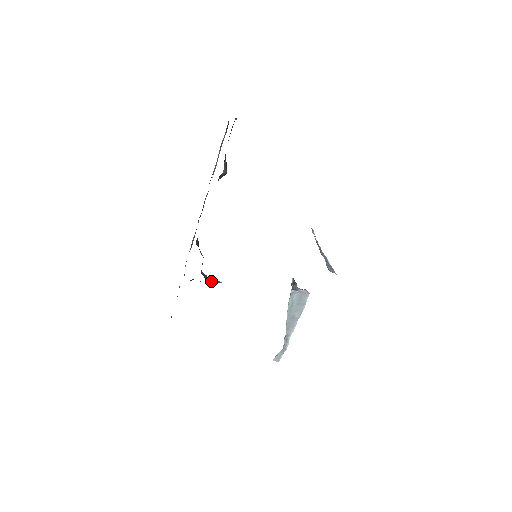
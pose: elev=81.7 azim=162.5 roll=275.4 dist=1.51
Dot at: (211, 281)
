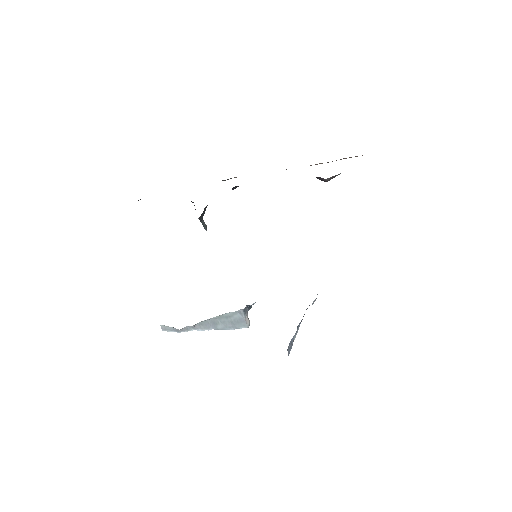
Dot at: (202, 220)
